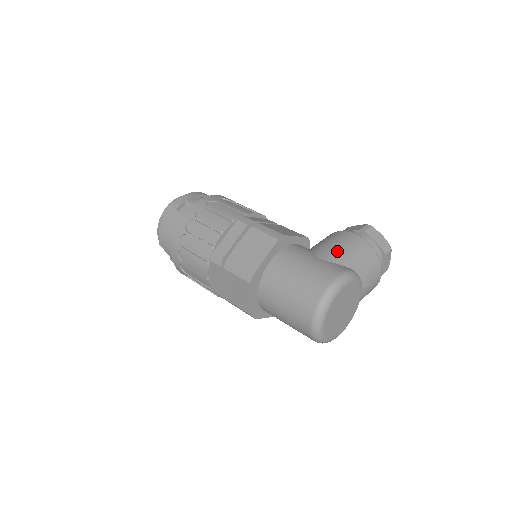
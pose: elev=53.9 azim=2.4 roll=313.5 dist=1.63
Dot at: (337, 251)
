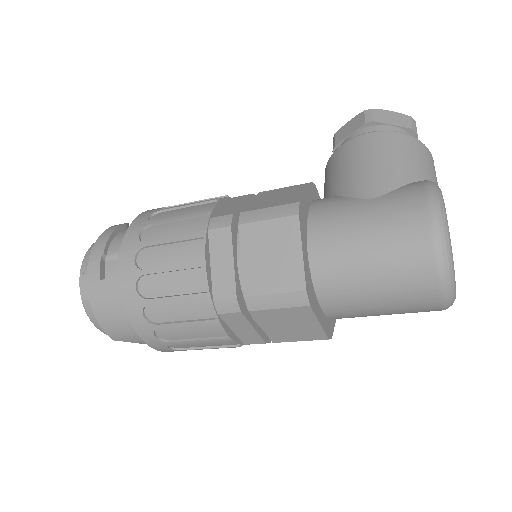
Dot at: (380, 171)
